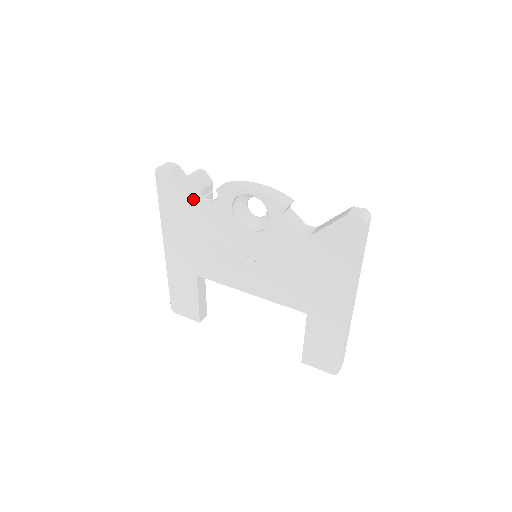
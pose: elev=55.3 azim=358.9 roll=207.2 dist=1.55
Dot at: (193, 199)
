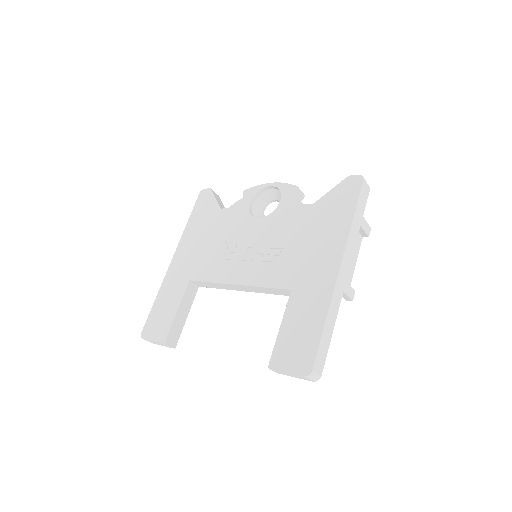
Dot at: (220, 207)
